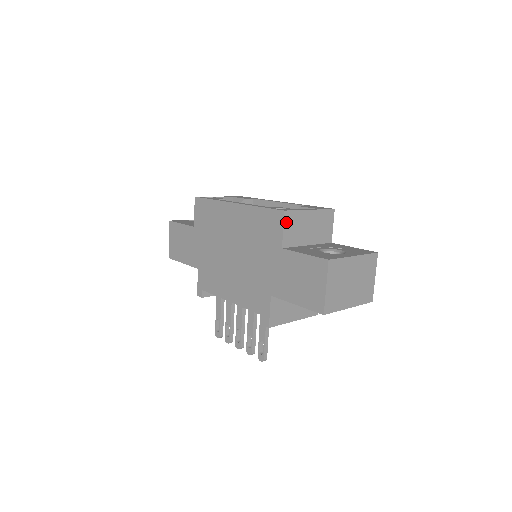
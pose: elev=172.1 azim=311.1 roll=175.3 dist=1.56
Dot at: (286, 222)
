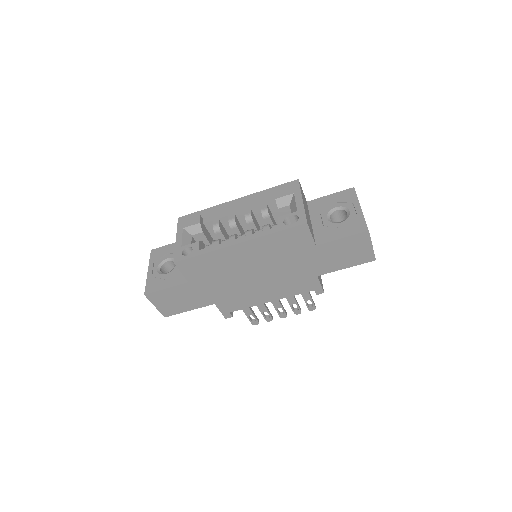
Dot at: (309, 228)
